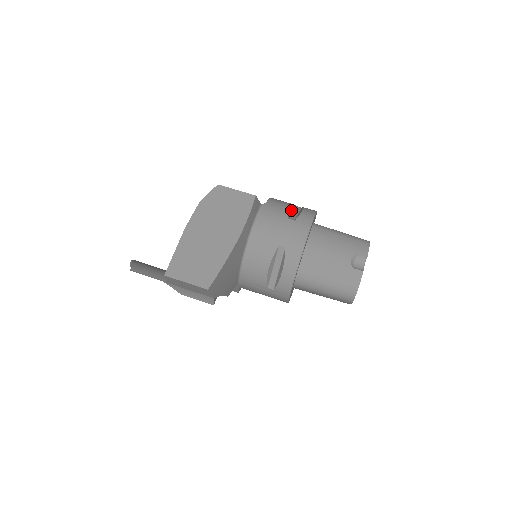
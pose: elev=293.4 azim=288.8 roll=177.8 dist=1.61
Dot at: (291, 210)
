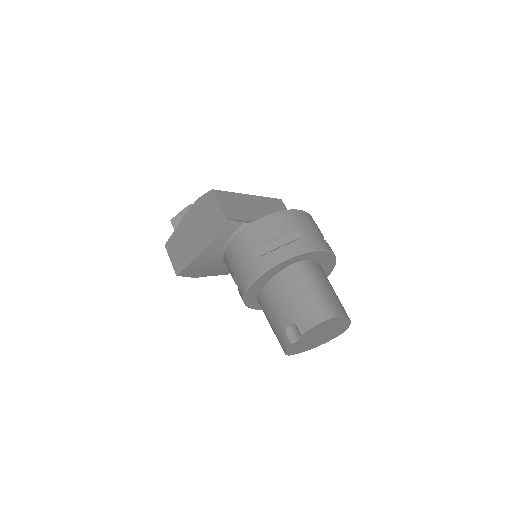
Dot at: (273, 241)
